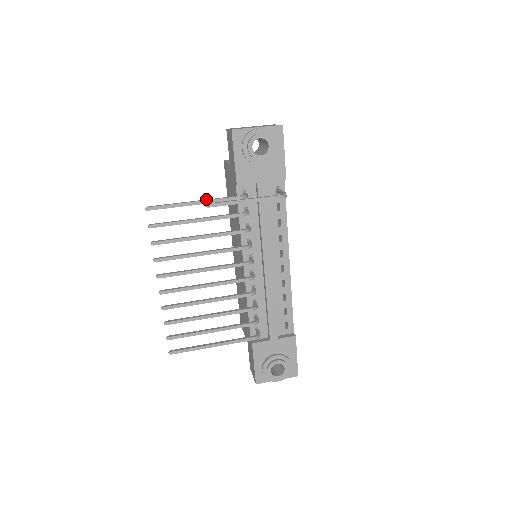
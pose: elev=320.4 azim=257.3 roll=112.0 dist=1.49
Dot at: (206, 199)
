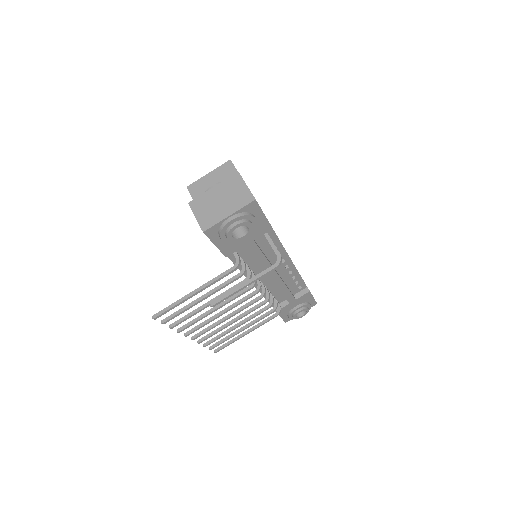
Dot at: (203, 284)
